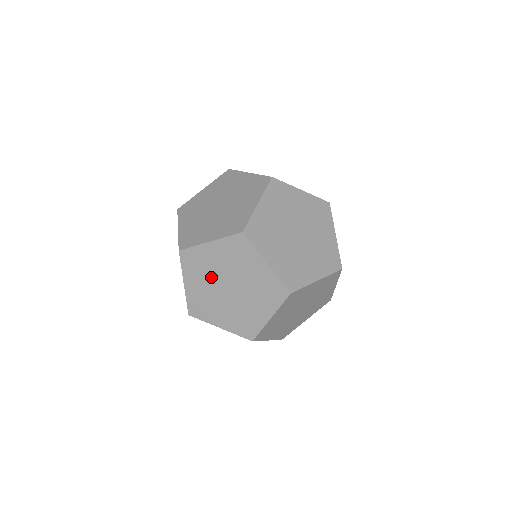
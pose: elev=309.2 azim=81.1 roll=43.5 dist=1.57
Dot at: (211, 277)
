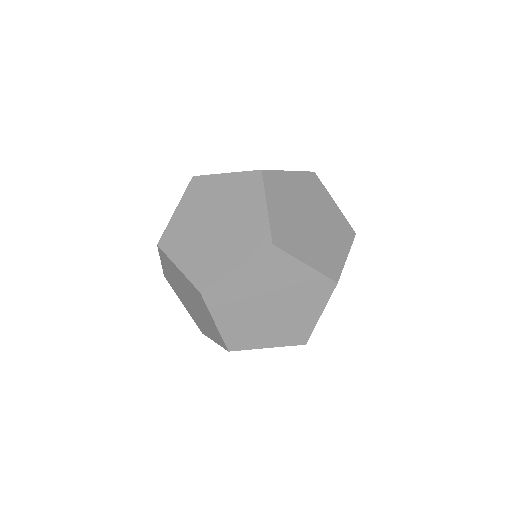
Dot at: (246, 304)
